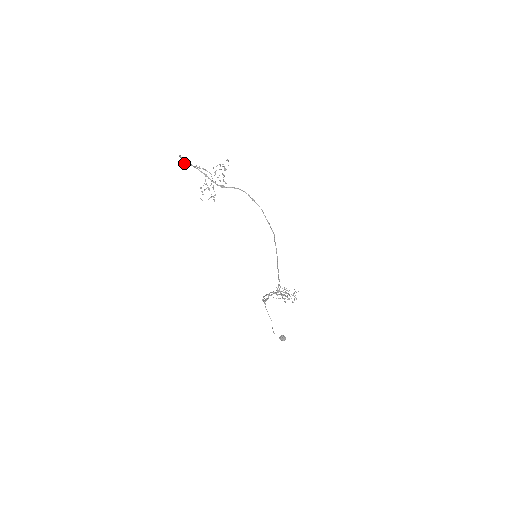
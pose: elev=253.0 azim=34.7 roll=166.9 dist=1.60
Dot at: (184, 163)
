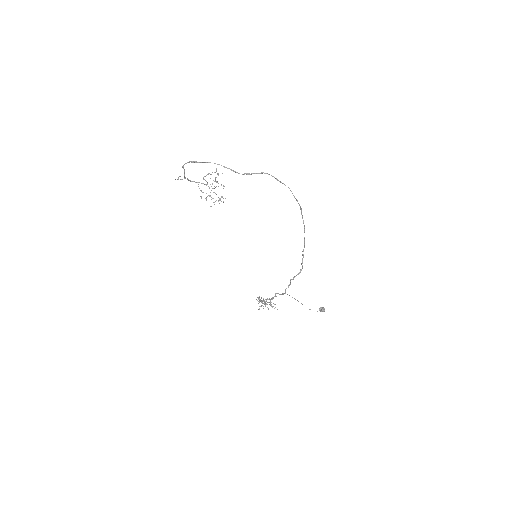
Dot at: occluded
